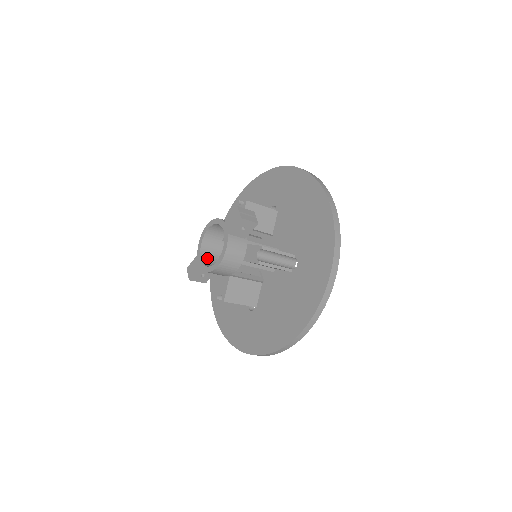
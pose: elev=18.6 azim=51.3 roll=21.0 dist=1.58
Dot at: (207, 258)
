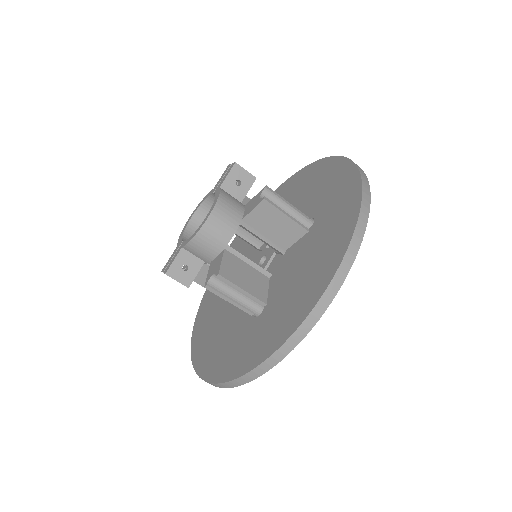
Dot at: occluded
